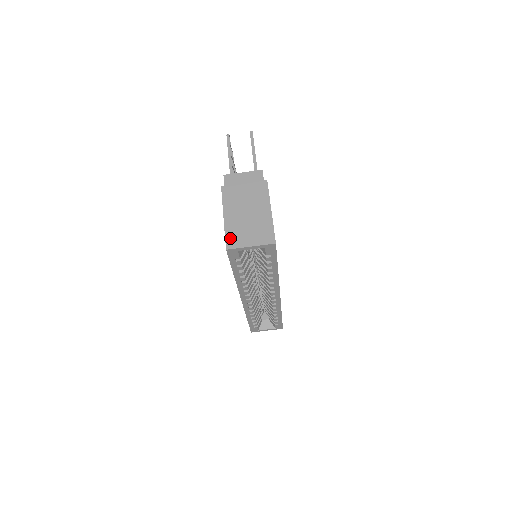
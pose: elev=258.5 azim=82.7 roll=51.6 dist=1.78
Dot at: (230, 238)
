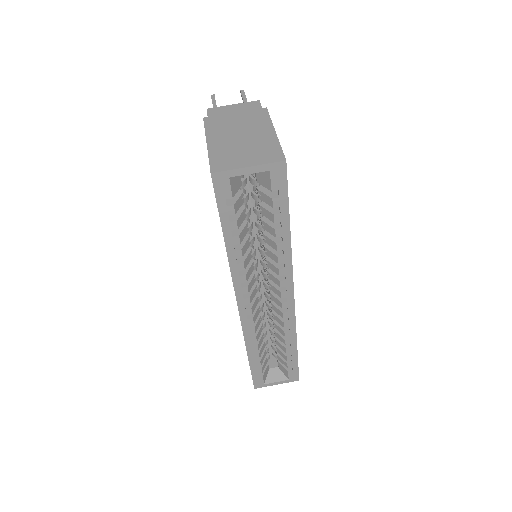
Dot at: (216, 161)
